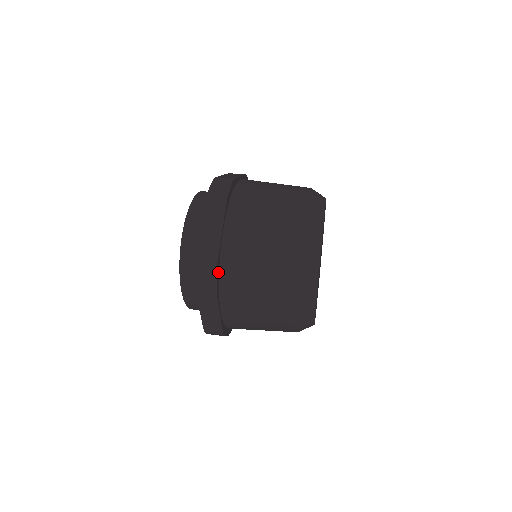
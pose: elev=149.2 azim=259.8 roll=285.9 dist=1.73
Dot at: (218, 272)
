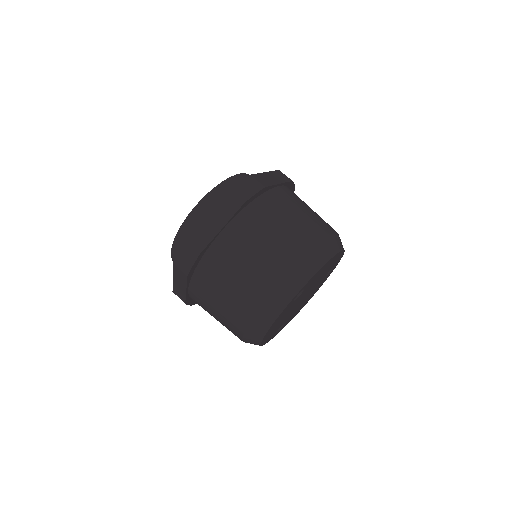
Dot at: (191, 301)
